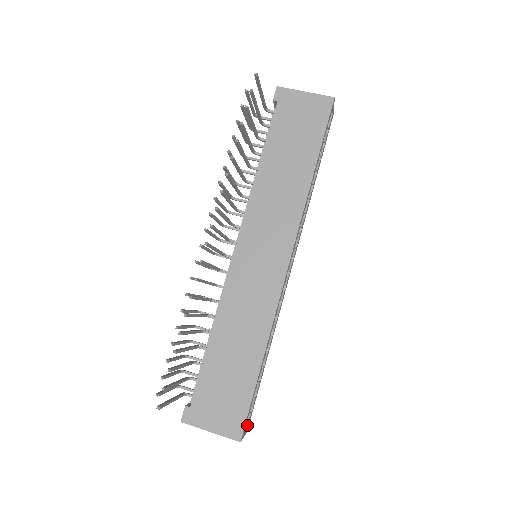
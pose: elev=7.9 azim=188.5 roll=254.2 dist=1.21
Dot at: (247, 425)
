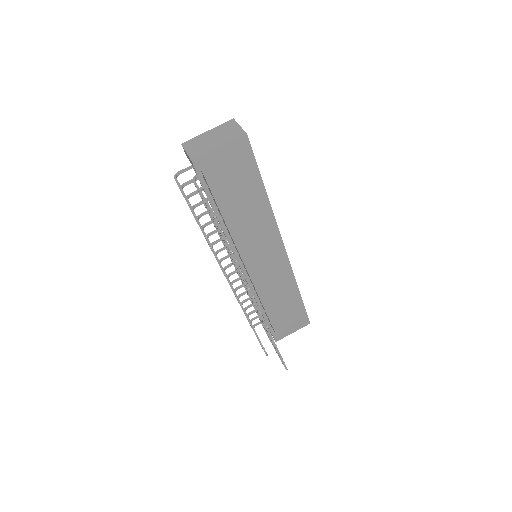
Dot at: occluded
